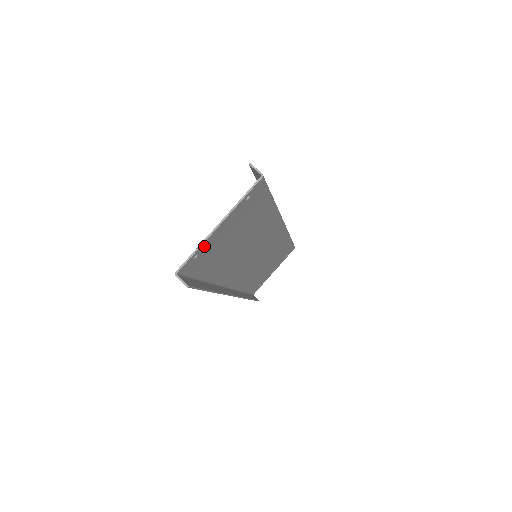
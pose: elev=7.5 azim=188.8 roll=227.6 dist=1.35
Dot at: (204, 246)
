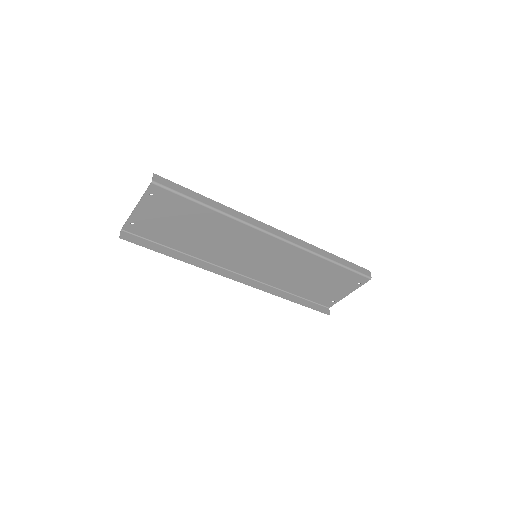
Dot at: (135, 218)
